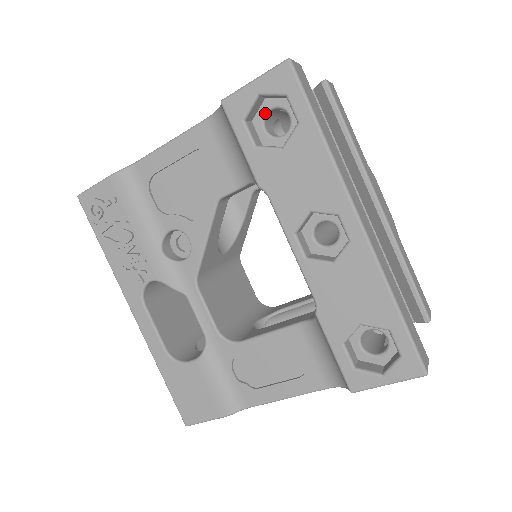
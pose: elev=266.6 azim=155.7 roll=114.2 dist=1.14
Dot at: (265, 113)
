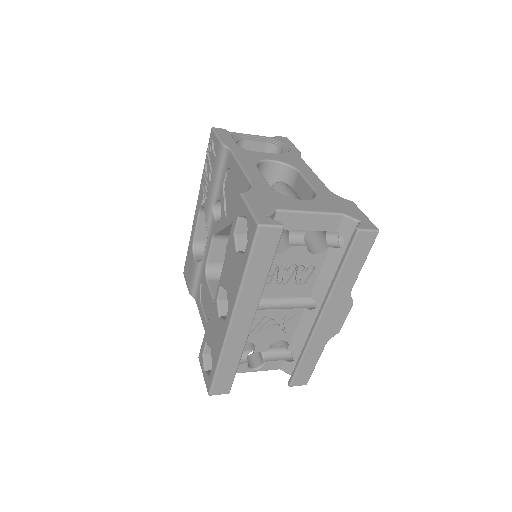
Dot at: occluded
